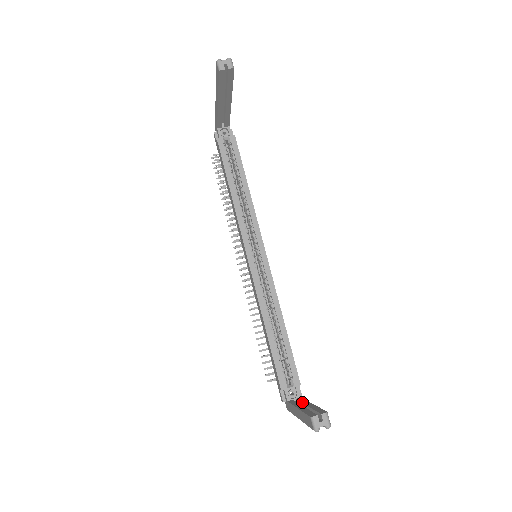
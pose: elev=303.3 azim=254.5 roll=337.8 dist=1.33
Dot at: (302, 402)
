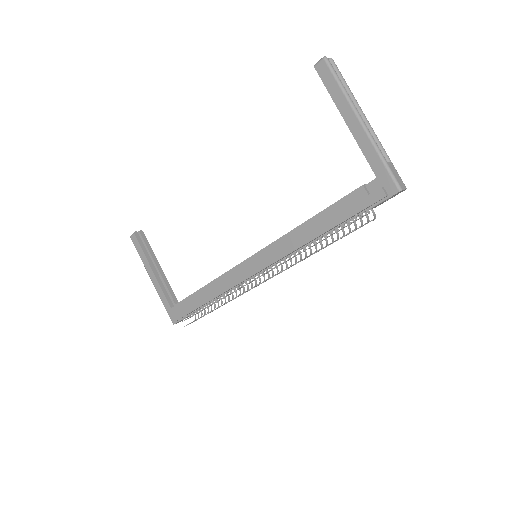
Dot at: occluded
